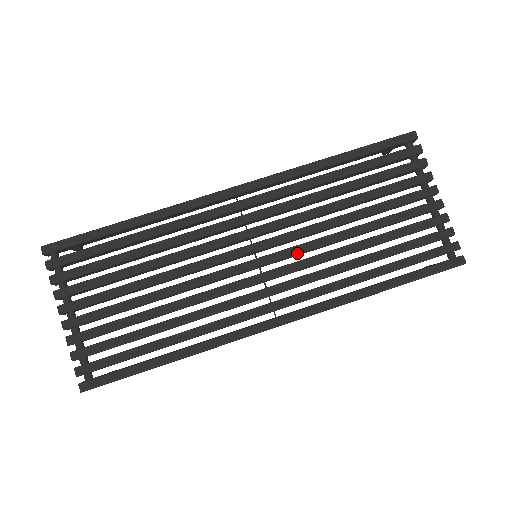
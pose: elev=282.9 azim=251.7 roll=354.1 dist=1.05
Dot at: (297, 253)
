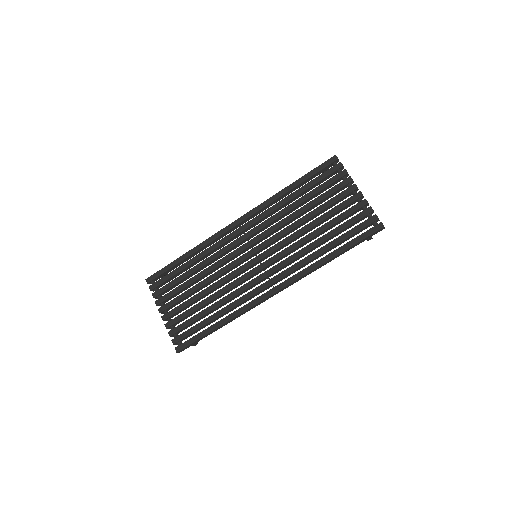
Dot at: (277, 248)
